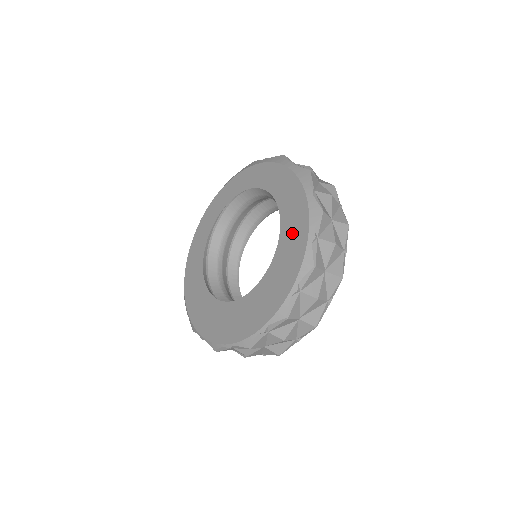
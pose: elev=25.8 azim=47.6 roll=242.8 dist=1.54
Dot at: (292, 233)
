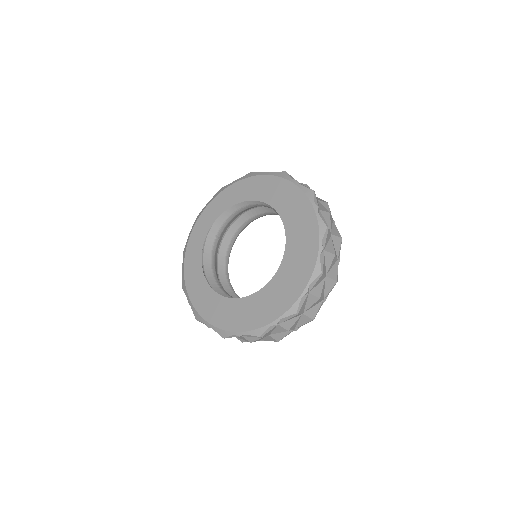
Dot at: (279, 195)
